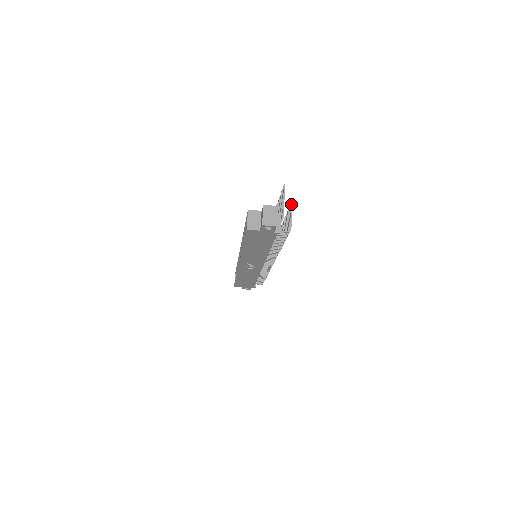
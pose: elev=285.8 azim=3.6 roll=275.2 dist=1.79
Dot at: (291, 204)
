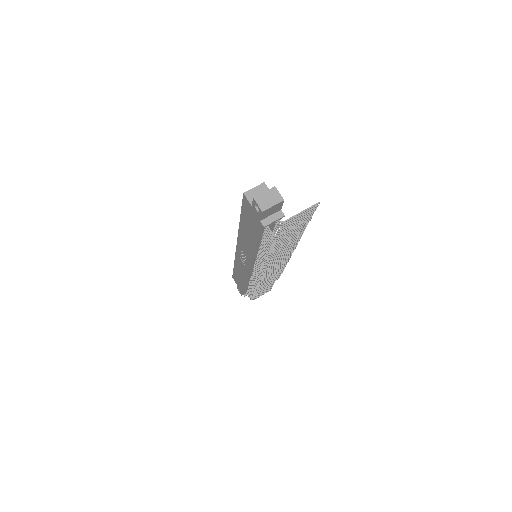
Dot at: (304, 221)
